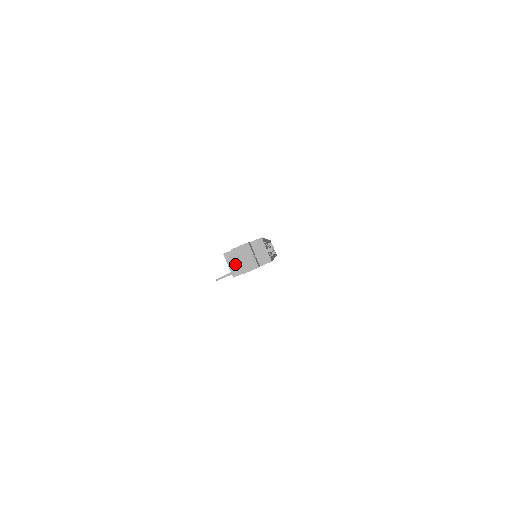
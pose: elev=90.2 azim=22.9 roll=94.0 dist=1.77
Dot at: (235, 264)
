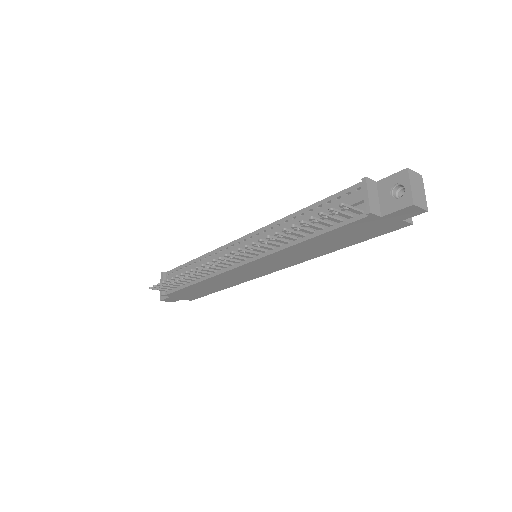
Dot at: (375, 199)
